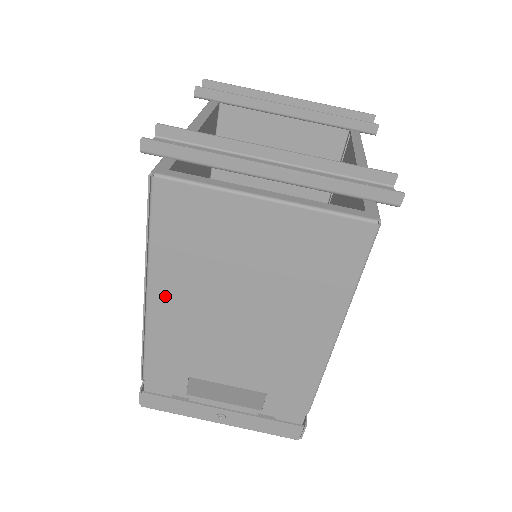
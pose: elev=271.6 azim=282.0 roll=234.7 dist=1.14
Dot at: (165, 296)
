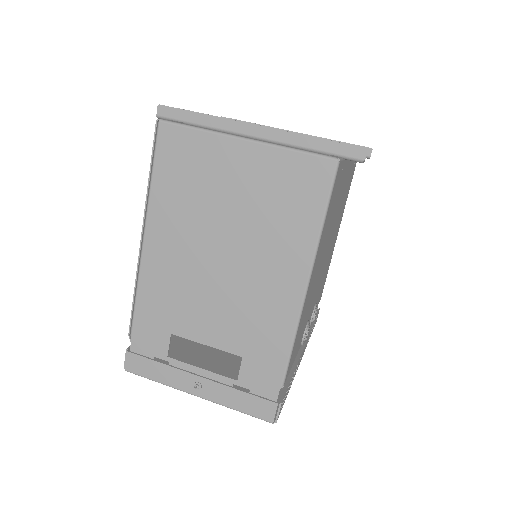
Dot at: (158, 238)
